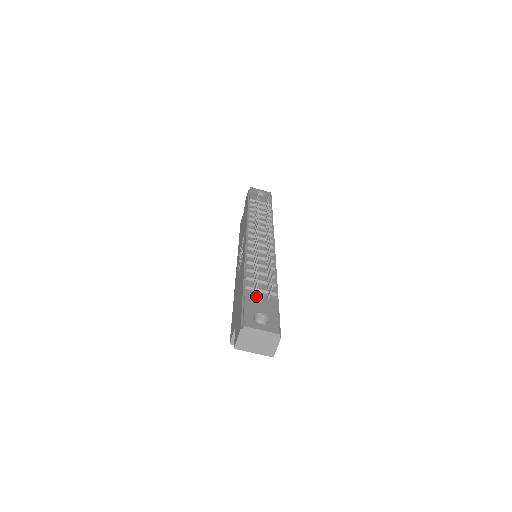
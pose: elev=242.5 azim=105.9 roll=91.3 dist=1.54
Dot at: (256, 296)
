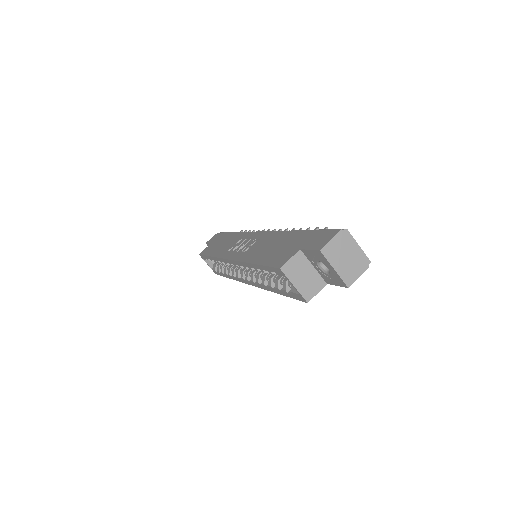
Dot at: occluded
